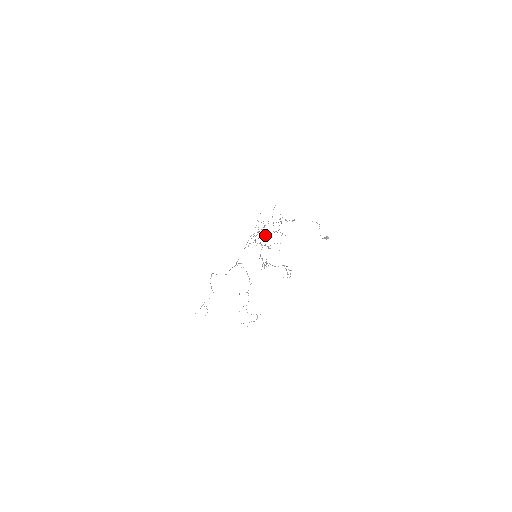
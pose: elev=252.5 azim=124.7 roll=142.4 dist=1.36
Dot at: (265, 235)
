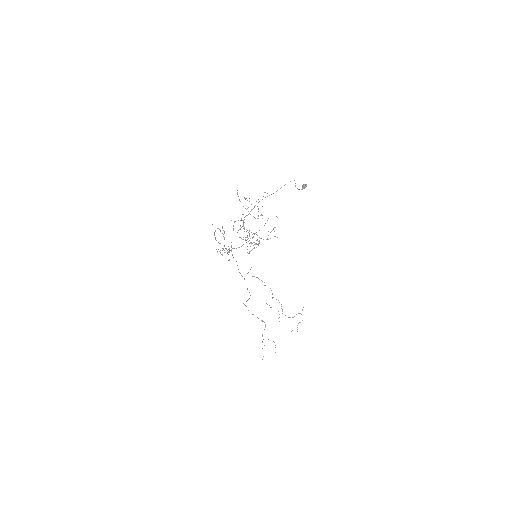
Dot at: occluded
